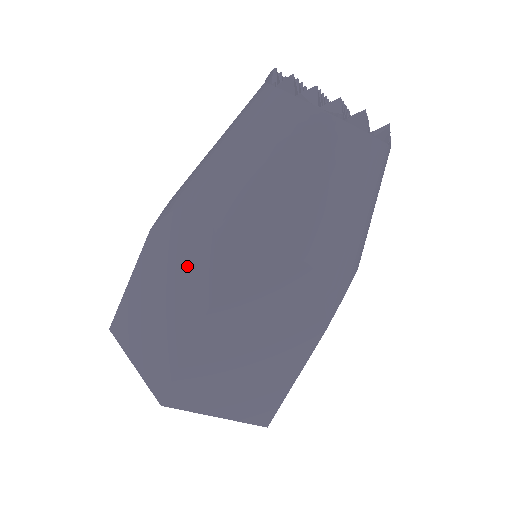
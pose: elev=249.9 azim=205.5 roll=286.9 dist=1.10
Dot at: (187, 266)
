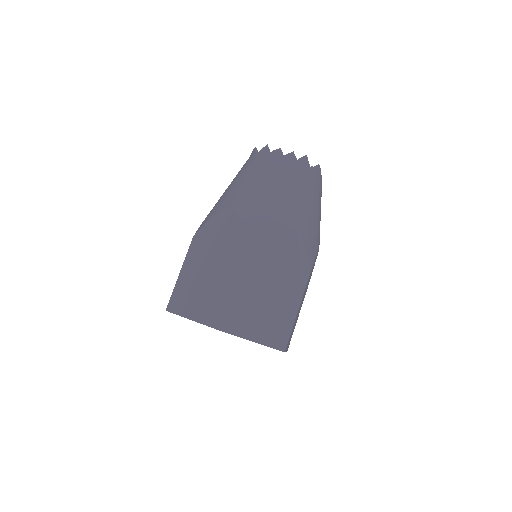
Dot at: (224, 243)
